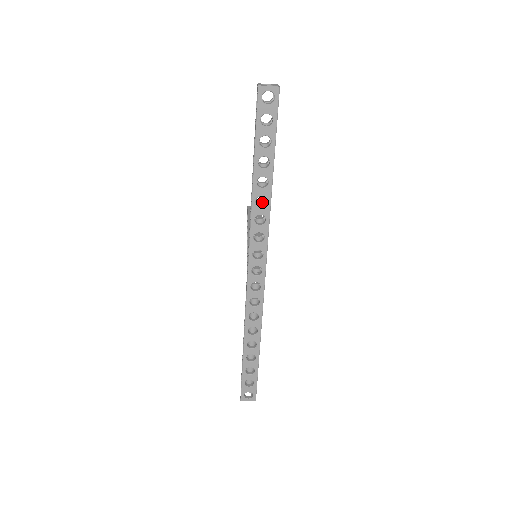
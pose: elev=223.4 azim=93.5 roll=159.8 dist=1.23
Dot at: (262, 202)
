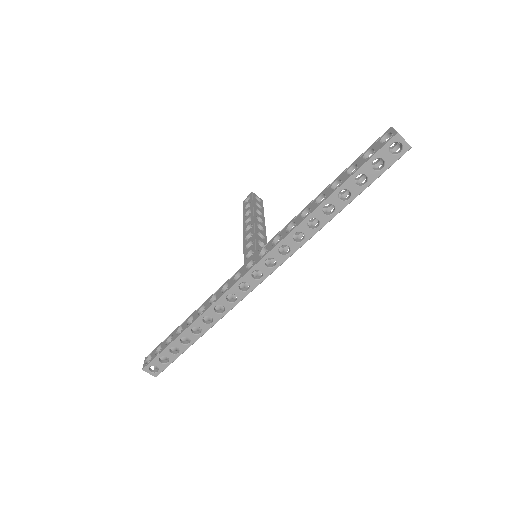
Dot at: (308, 221)
